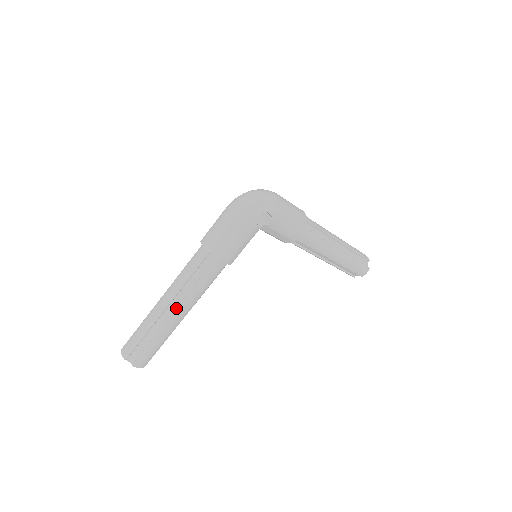
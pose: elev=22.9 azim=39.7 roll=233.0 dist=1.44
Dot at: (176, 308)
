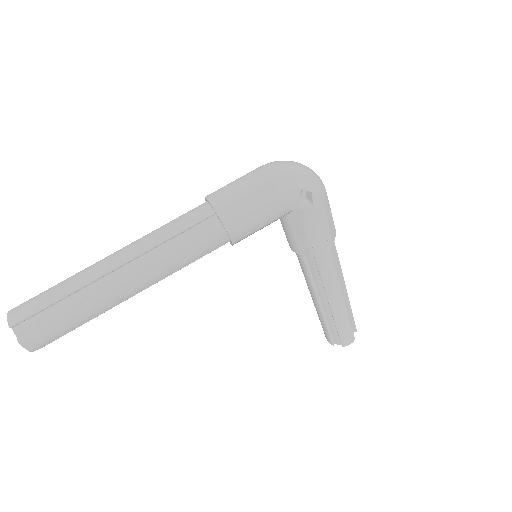
Dot at: (130, 274)
